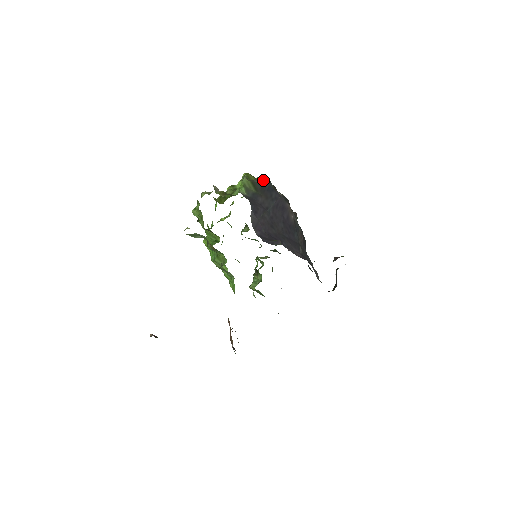
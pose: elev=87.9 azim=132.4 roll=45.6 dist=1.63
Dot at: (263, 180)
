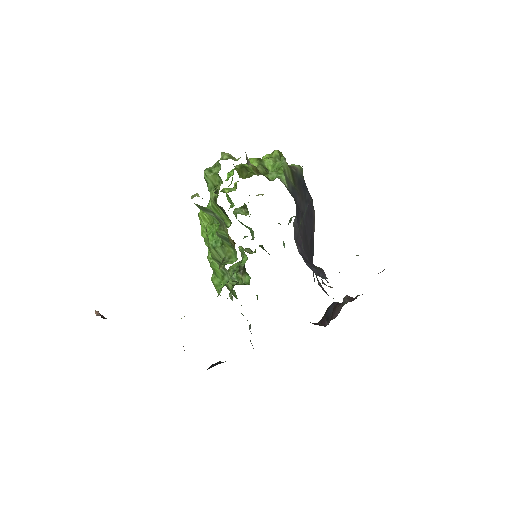
Dot at: (300, 171)
